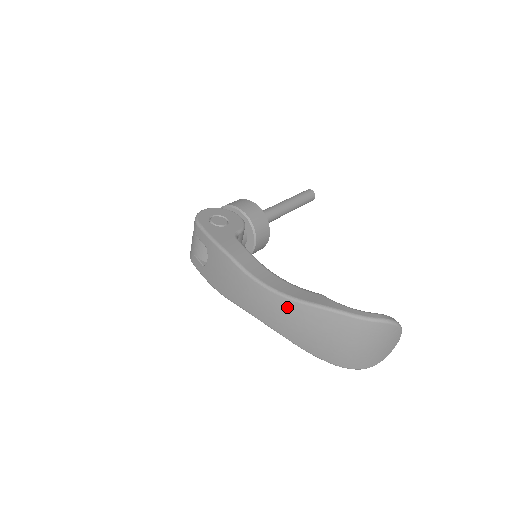
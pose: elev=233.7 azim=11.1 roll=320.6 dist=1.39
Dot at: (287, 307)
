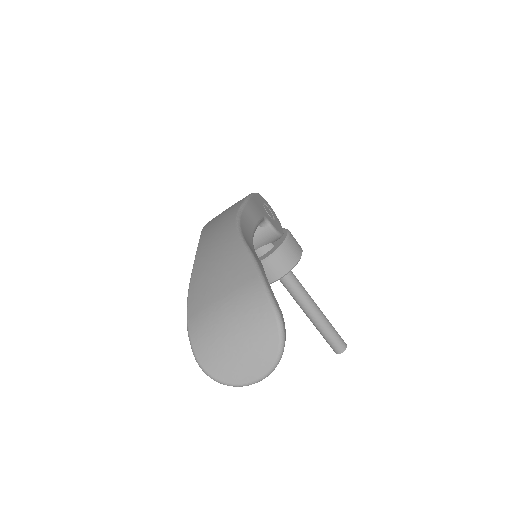
Dot at: (229, 240)
